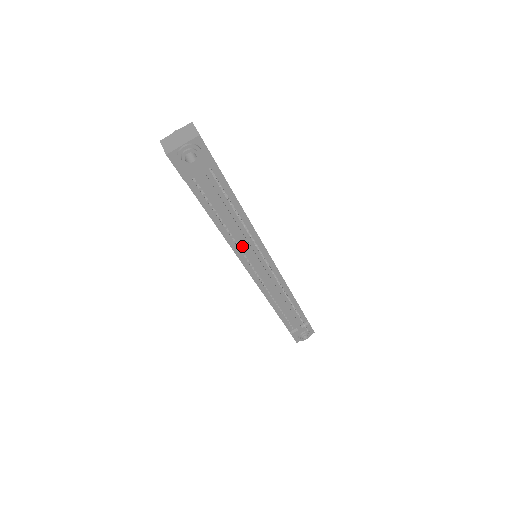
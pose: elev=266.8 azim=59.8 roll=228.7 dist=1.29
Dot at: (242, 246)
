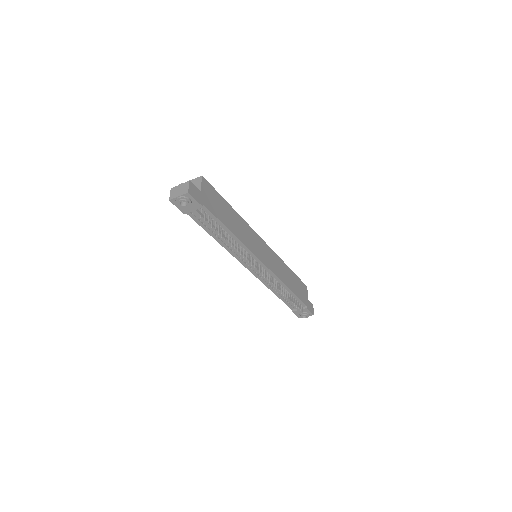
Dot at: occluded
